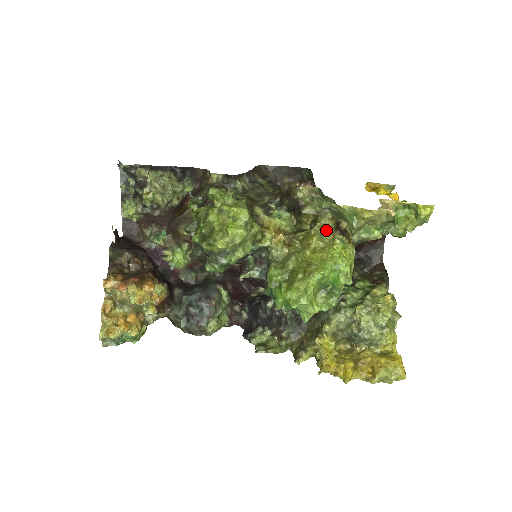
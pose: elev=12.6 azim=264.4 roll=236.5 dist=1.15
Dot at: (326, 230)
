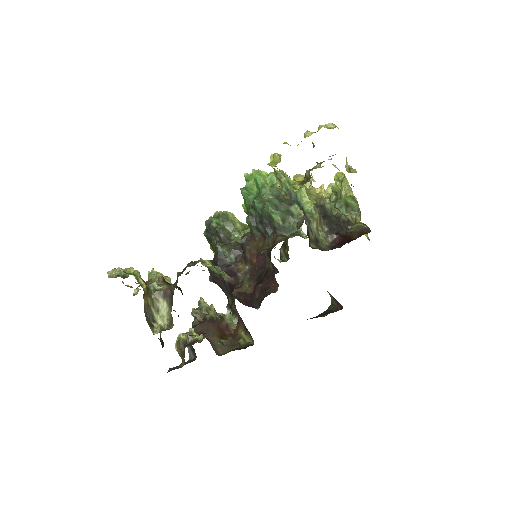
Dot at: occluded
